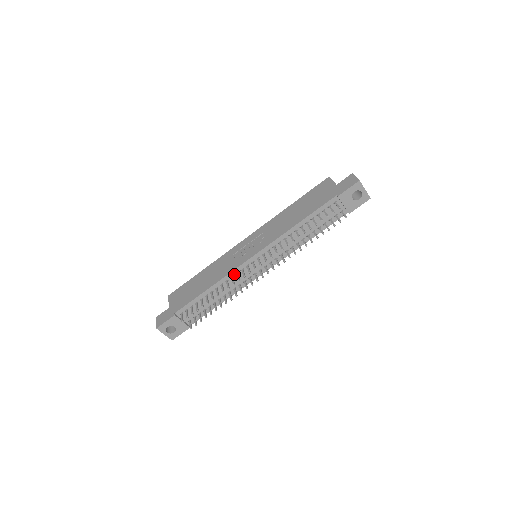
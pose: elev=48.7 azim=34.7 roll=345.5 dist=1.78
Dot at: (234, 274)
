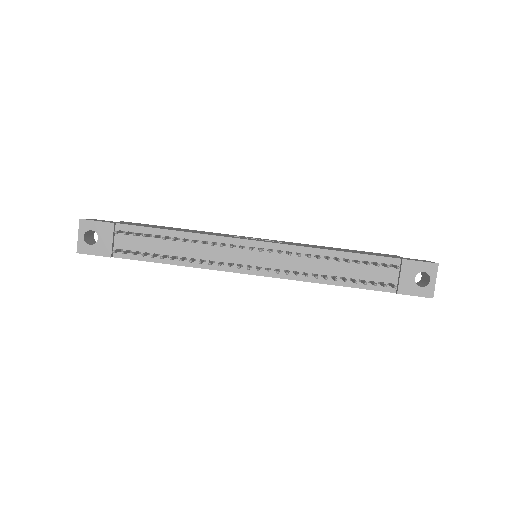
Dot at: (220, 242)
